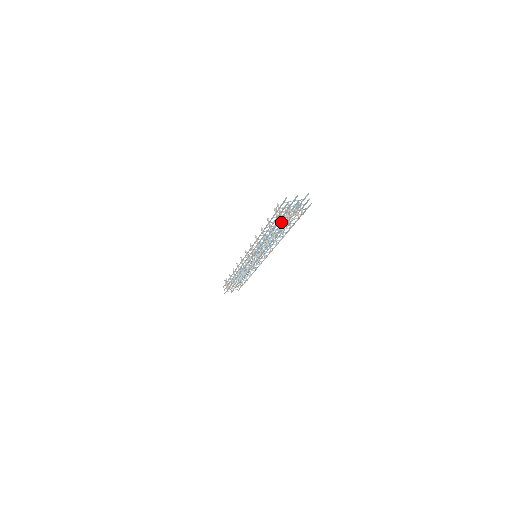
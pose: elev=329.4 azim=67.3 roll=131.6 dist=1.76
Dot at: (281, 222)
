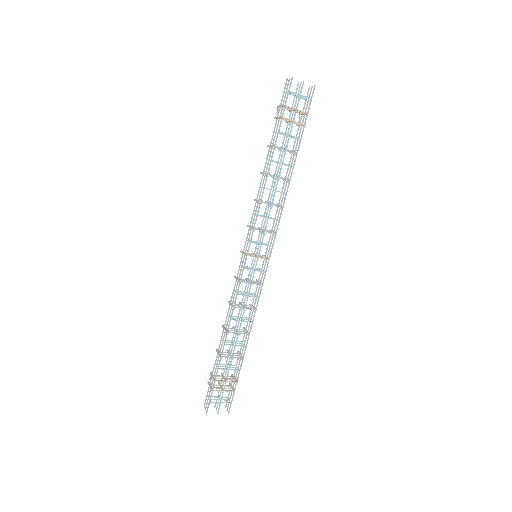
Dot at: occluded
